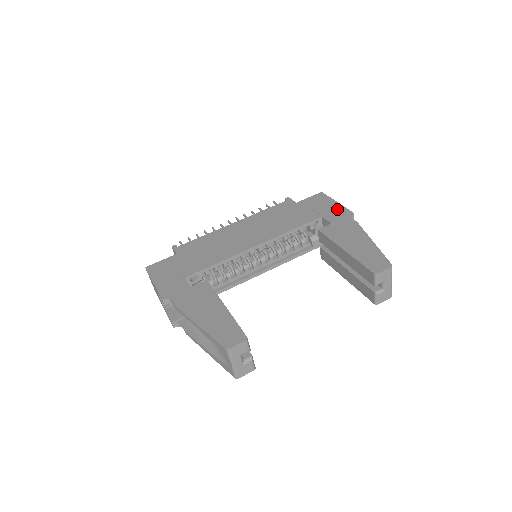
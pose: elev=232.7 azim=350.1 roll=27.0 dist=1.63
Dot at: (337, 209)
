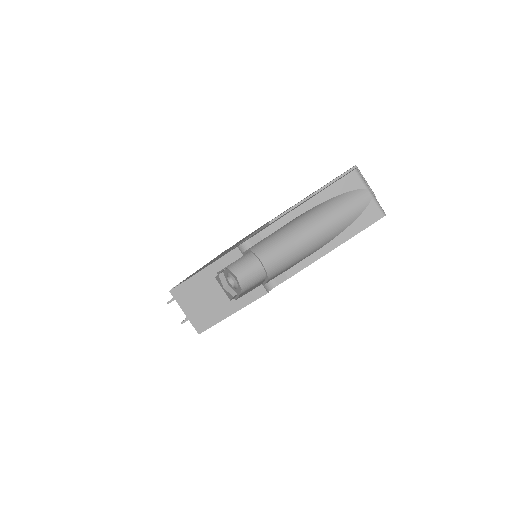
Dot at: occluded
